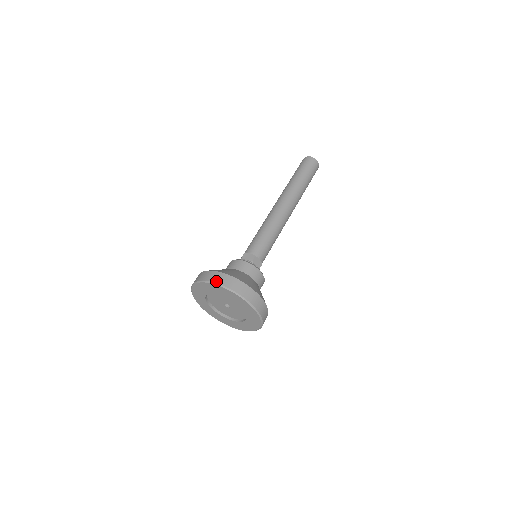
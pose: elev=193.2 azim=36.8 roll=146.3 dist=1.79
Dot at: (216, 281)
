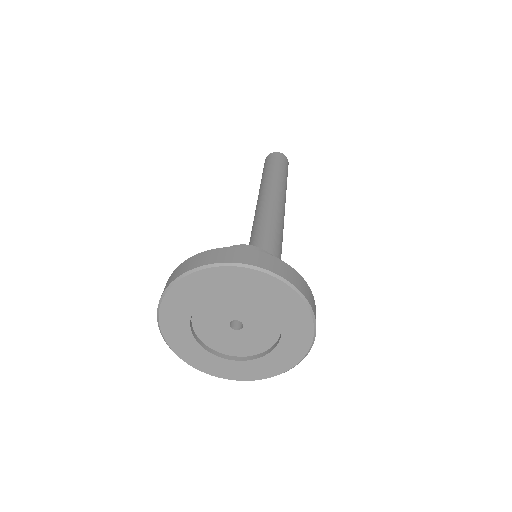
Dot at: occluded
